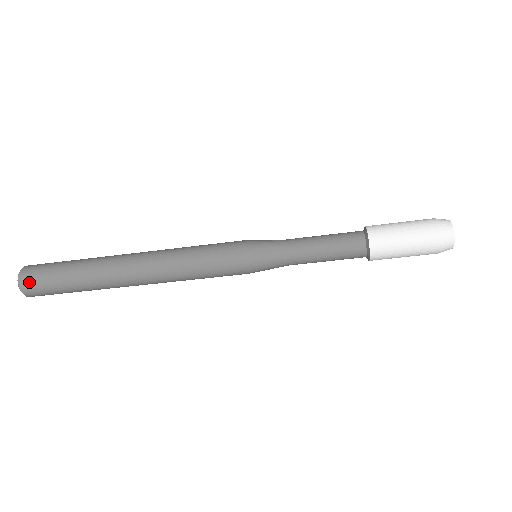
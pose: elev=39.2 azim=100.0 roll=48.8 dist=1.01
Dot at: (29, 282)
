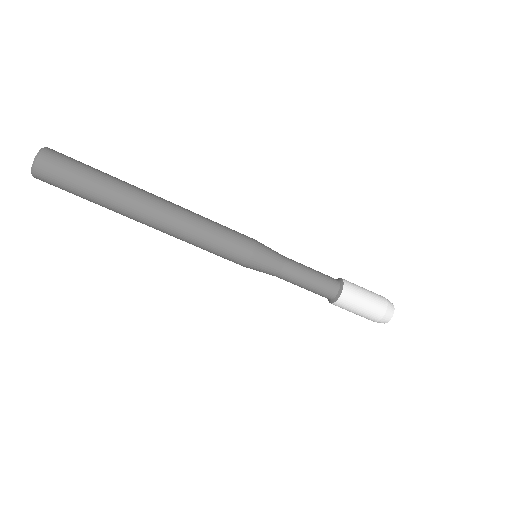
Dot at: (58, 152)
